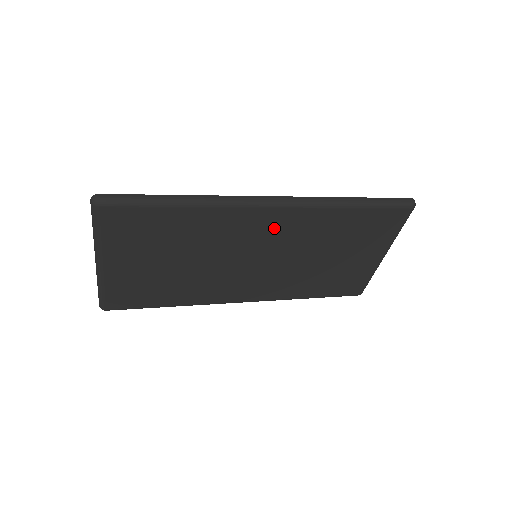
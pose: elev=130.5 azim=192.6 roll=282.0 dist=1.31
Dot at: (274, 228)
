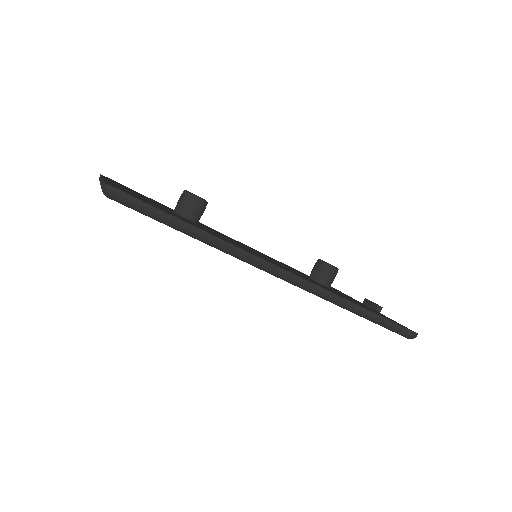
Dot at: occluded
